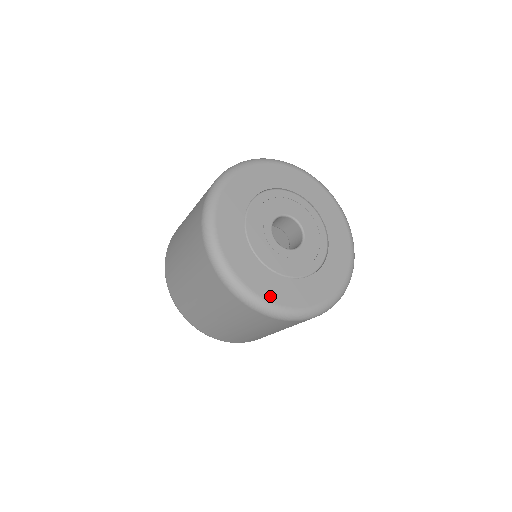
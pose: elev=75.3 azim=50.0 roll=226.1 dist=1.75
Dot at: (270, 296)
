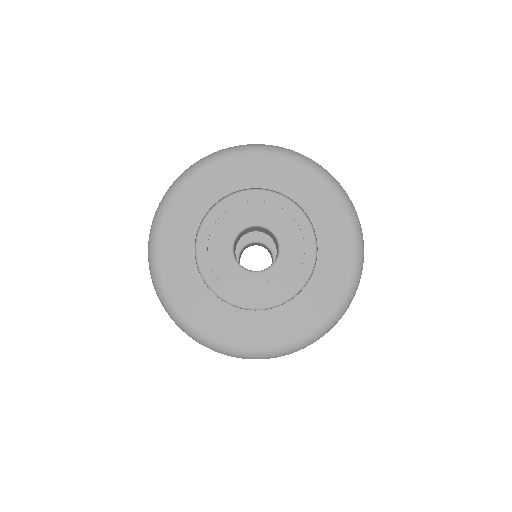
Dot at: (279, 339)
